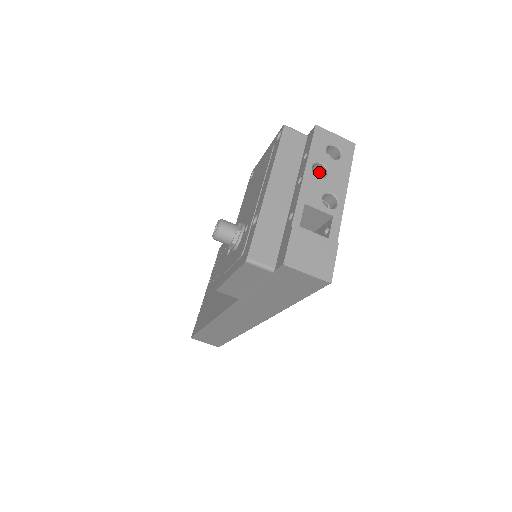
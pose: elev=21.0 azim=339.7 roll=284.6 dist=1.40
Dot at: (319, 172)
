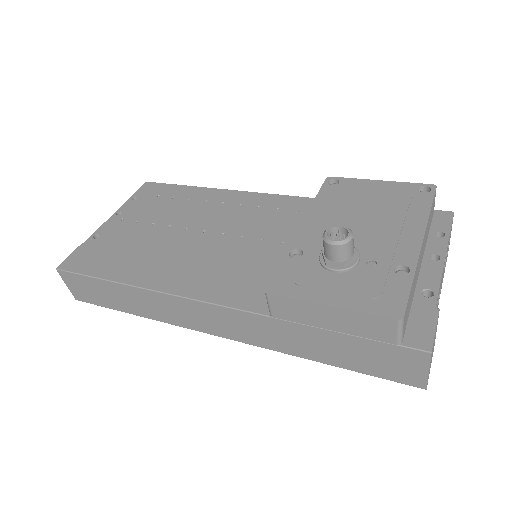
Dot at: occluded
